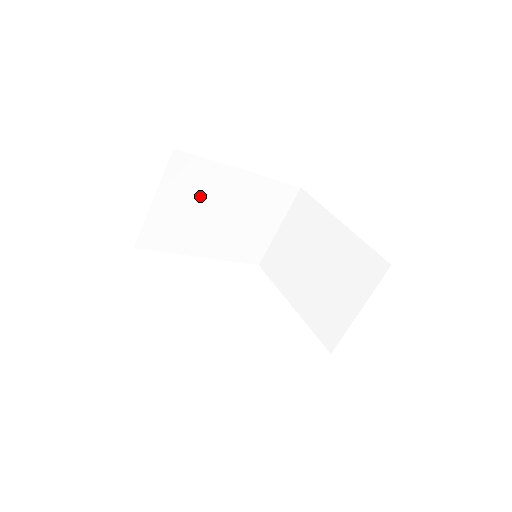
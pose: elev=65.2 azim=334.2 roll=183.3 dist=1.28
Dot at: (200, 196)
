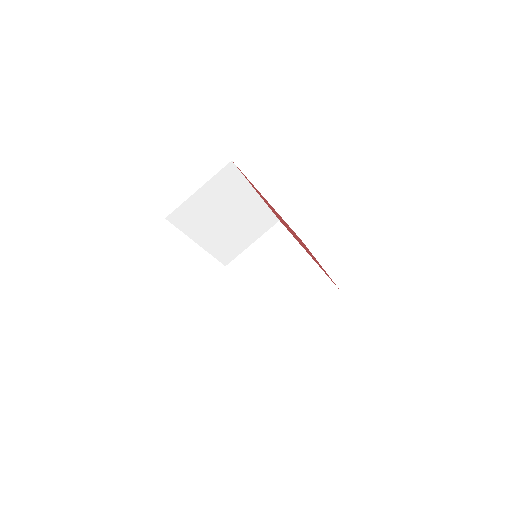
Dot at: (225, 199)
